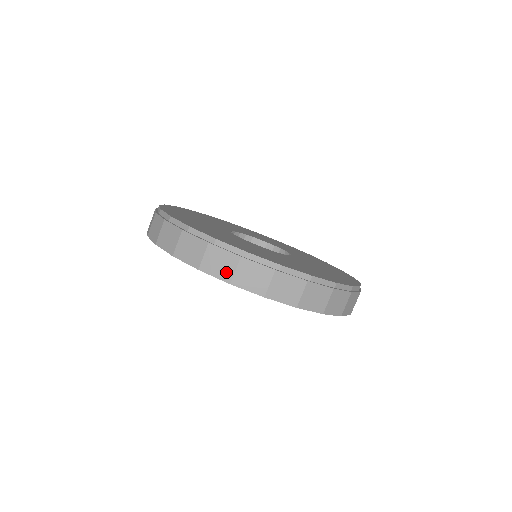
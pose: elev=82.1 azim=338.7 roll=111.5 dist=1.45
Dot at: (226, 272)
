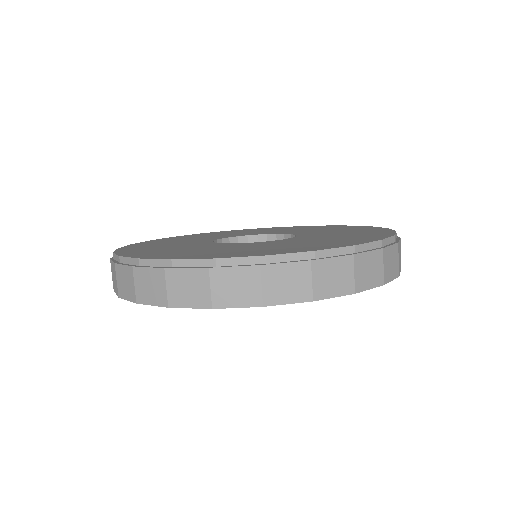
Dot at: (131, 290)
